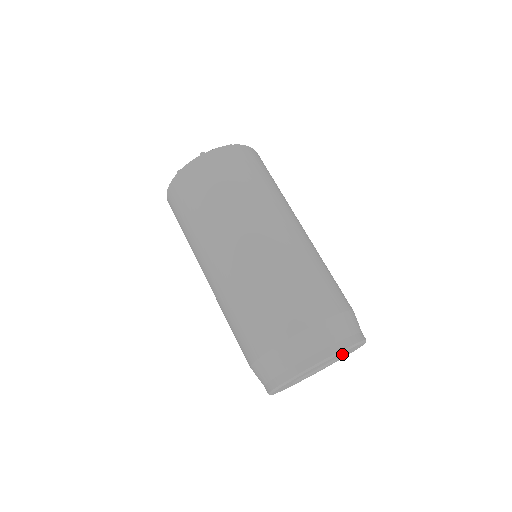
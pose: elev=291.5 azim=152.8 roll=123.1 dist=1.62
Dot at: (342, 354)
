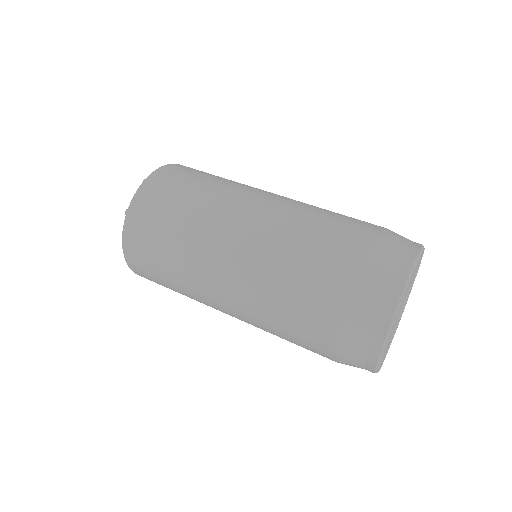
Dot at: (411, 280)
